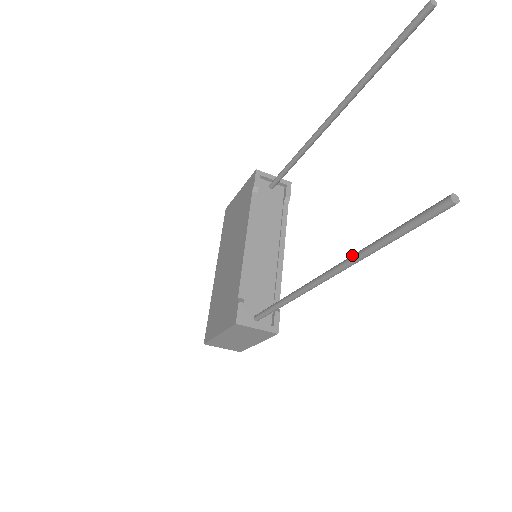
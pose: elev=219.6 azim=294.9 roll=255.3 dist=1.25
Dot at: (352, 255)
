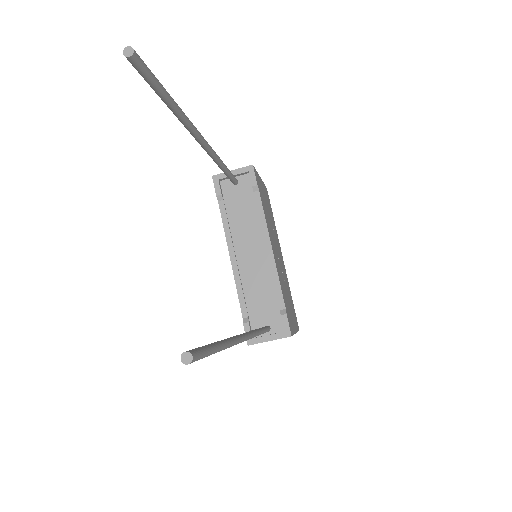
Dot at: occluded
